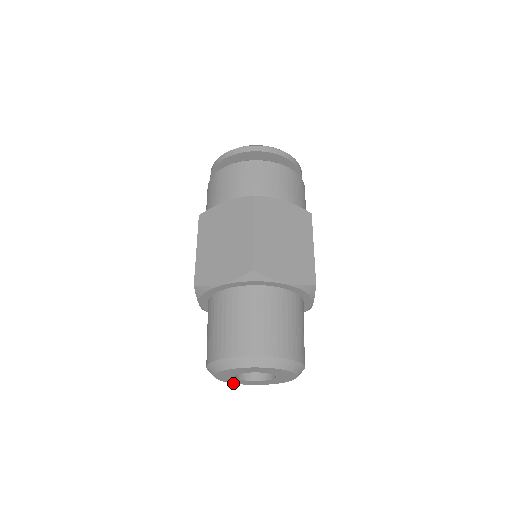
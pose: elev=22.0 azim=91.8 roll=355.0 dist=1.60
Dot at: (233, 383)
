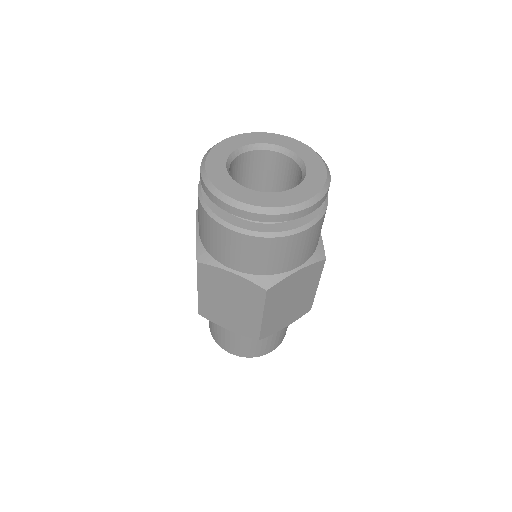
Dot at: occluded
